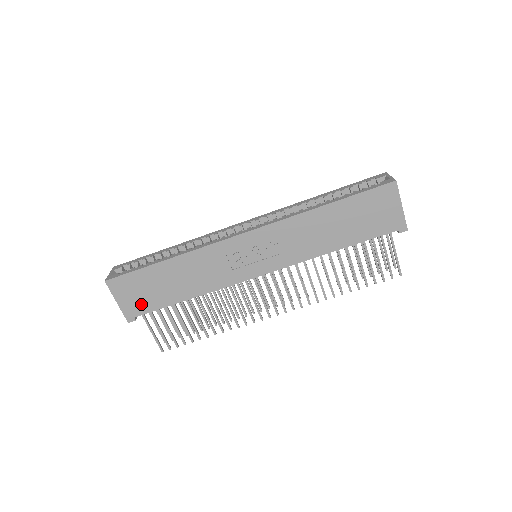
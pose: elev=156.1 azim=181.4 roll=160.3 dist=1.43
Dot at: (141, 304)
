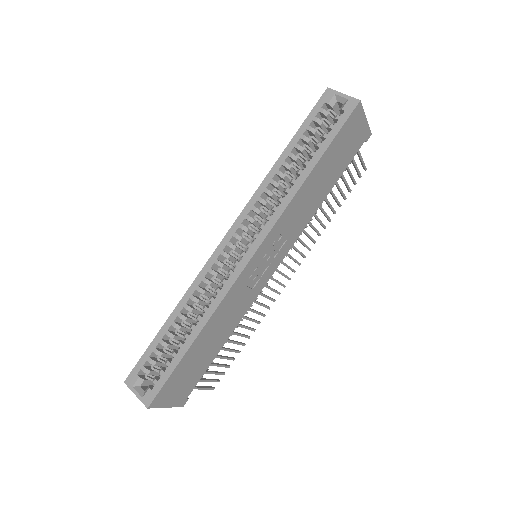
Dot at: (188, 386)
